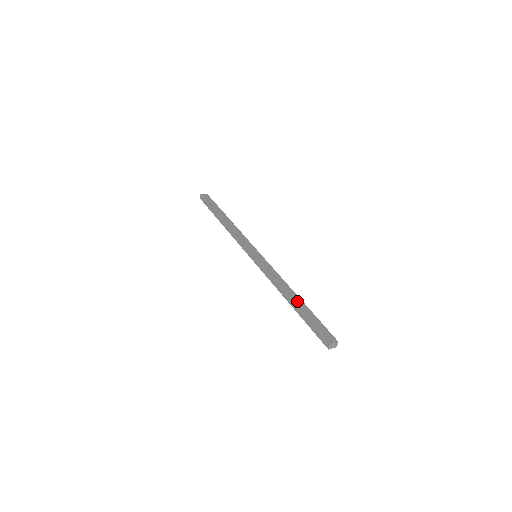
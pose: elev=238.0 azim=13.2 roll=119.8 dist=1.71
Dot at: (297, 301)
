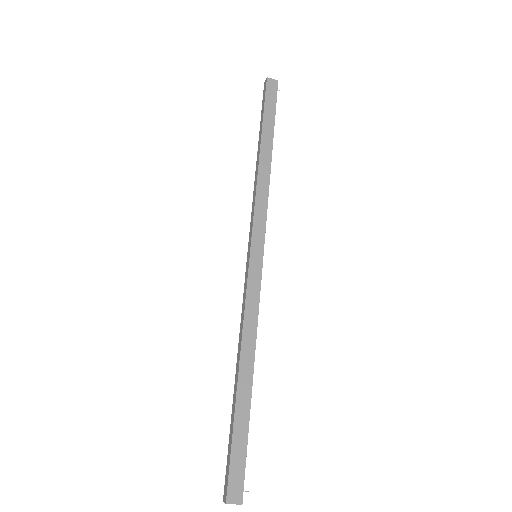
Dot at: (243, 388)
